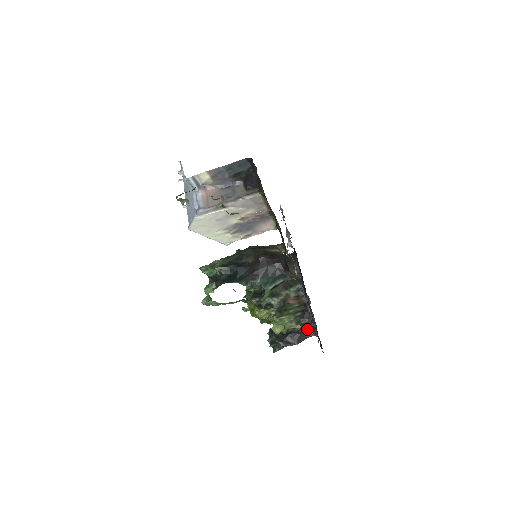
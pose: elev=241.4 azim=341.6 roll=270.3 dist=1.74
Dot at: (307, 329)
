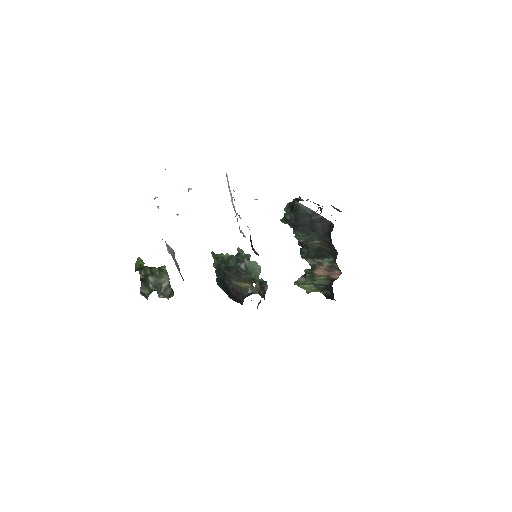
Dot at: (332, 297)
